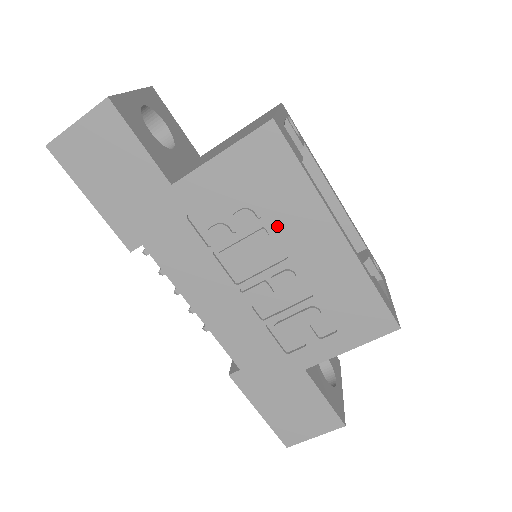
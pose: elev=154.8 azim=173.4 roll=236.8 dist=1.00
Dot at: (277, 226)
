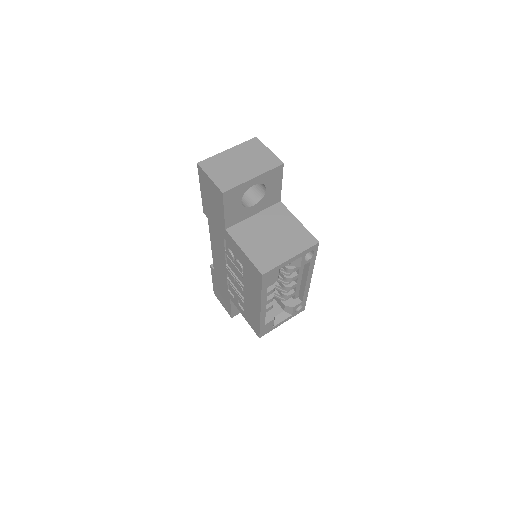
Dot at: (246, 281)
